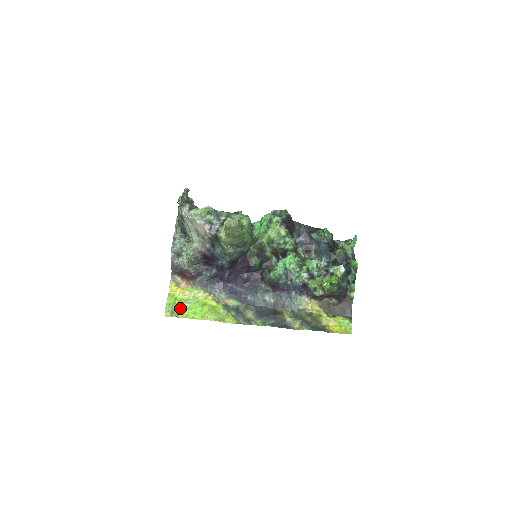
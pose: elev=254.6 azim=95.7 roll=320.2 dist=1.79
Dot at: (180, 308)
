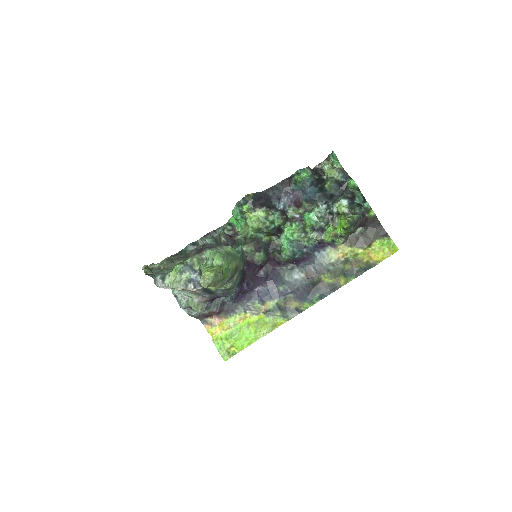
Dot at: (231, 344)
